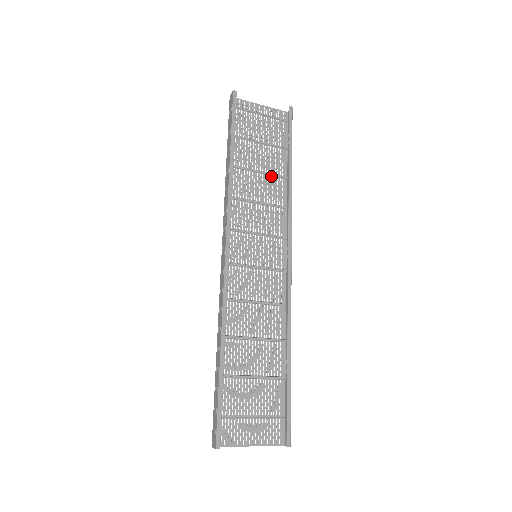
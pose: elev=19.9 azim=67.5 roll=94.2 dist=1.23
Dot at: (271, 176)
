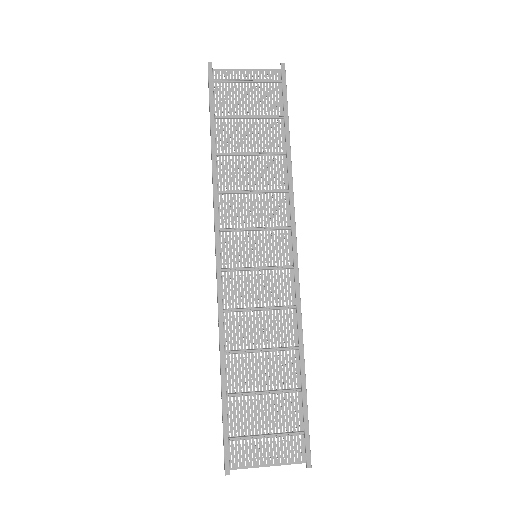
Dot at: (267, 156)
